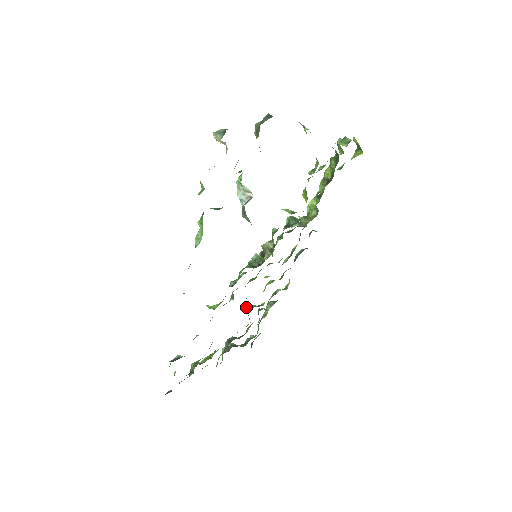
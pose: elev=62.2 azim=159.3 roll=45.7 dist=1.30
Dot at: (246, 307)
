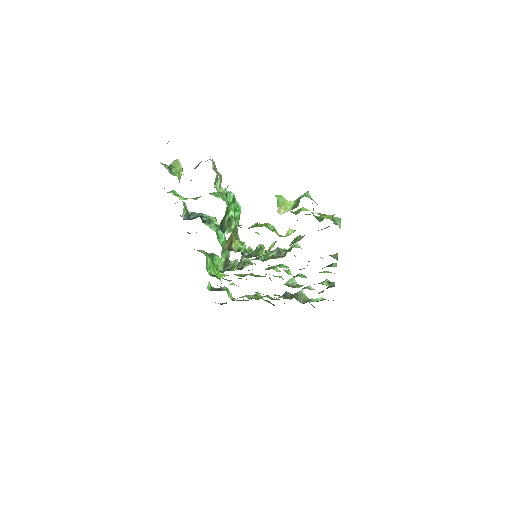
Dot at: (289, 280)
